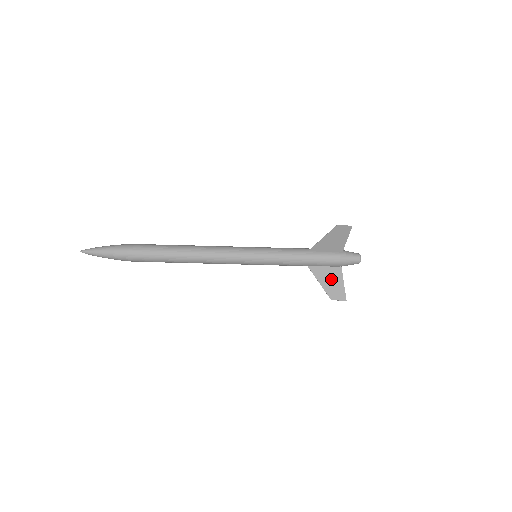
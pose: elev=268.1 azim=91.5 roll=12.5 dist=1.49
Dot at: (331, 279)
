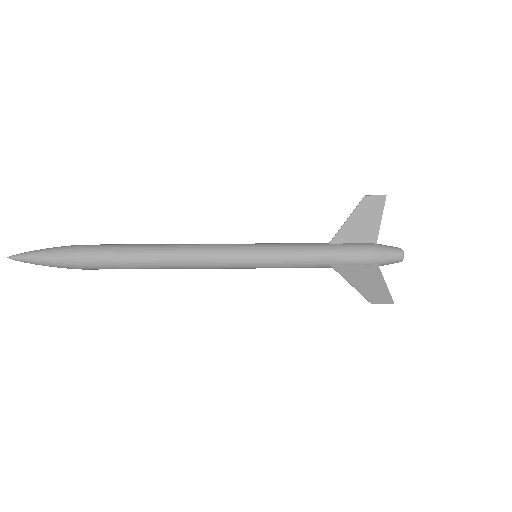
Dot at: (366, 279)
